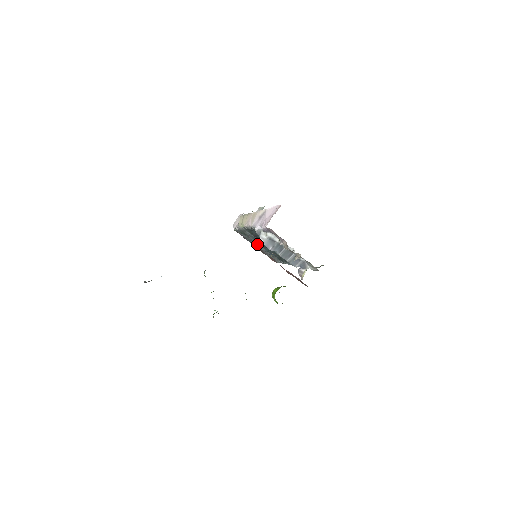
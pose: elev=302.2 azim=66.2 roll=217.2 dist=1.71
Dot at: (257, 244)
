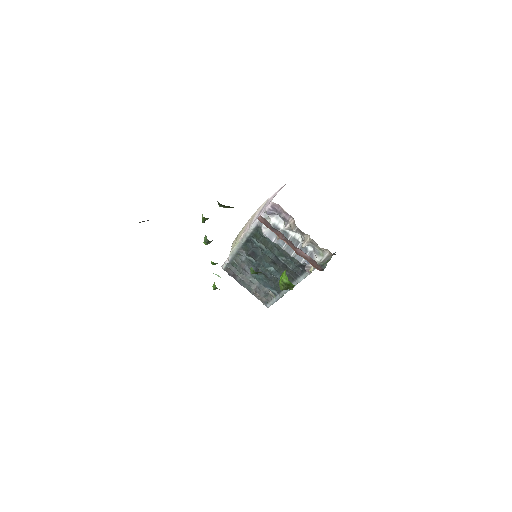
Dot at: (249, 278)
